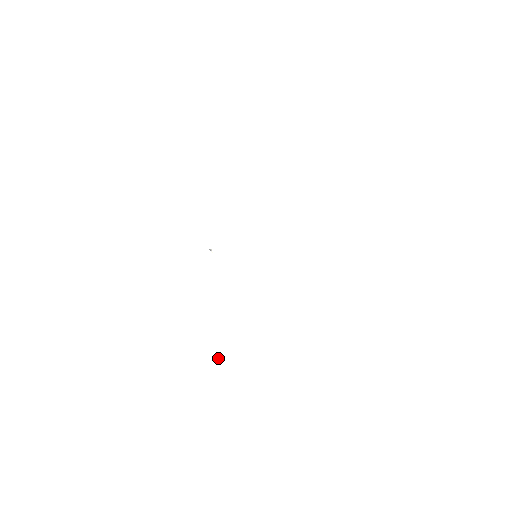
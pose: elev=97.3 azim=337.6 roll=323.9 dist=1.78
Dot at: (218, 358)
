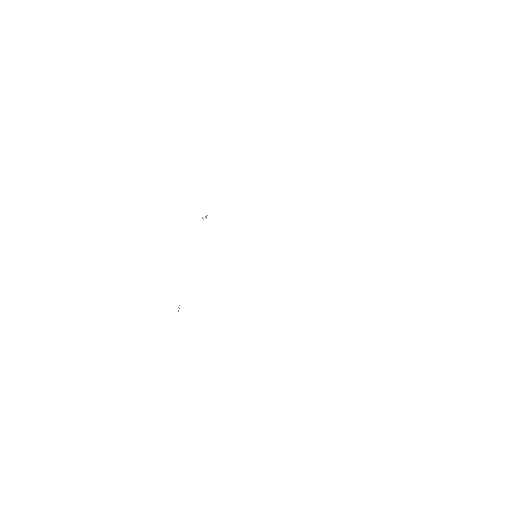
Dot at: occluded
